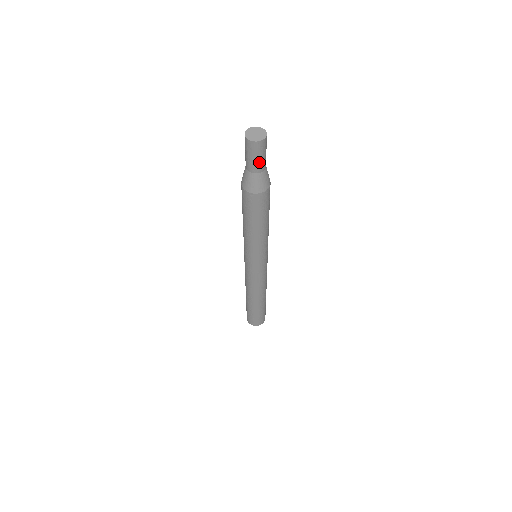
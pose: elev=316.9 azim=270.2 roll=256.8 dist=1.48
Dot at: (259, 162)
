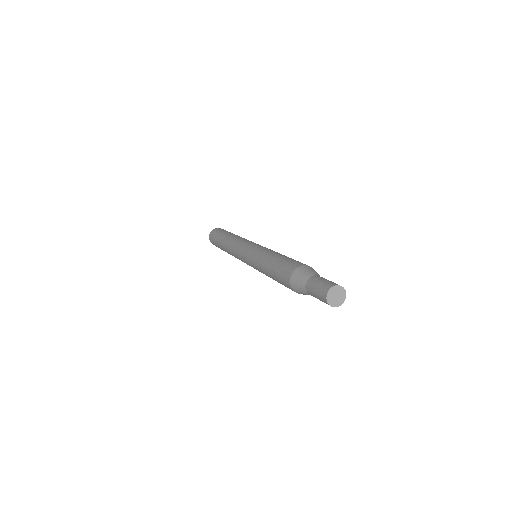
Dot at: occluded
